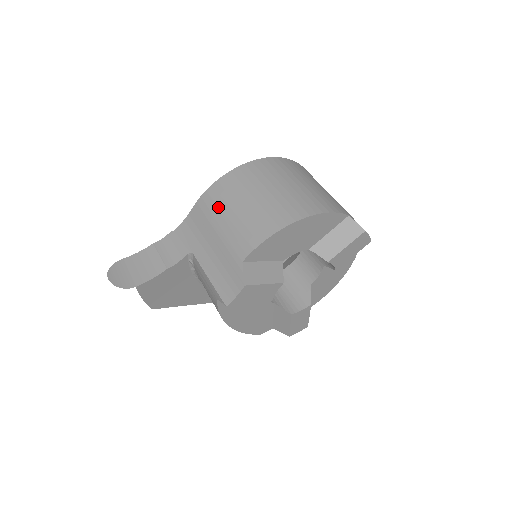
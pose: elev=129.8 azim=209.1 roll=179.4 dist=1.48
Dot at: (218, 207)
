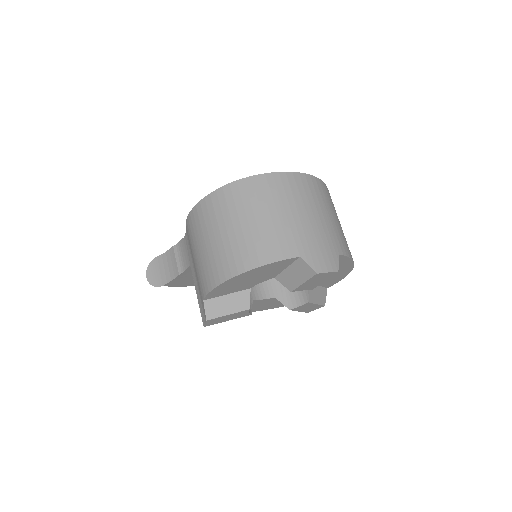
Dot at: (192, 239)
